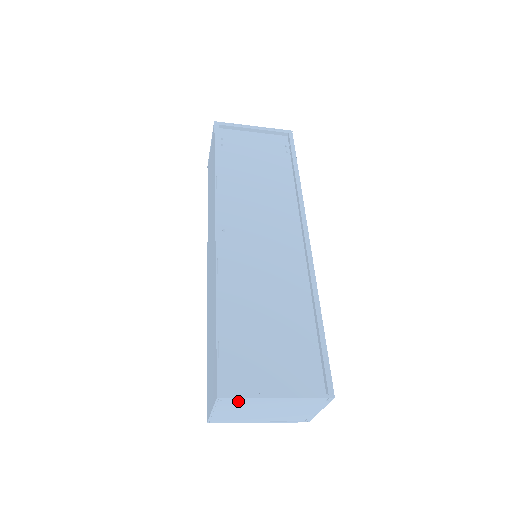
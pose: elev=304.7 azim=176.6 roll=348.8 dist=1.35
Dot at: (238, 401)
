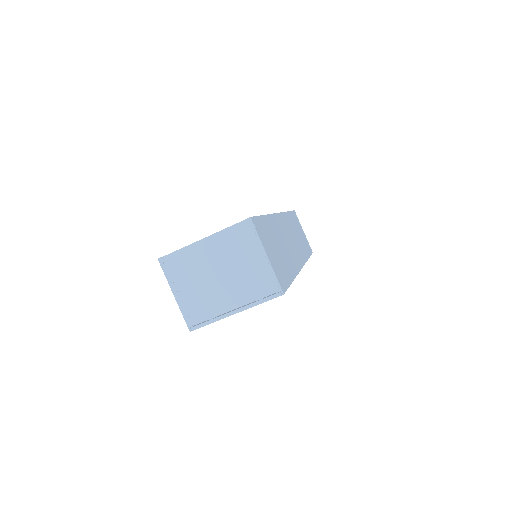
Dot at: (178, 261)
